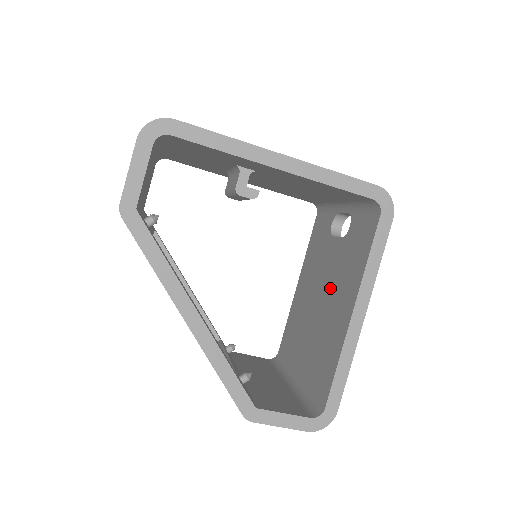
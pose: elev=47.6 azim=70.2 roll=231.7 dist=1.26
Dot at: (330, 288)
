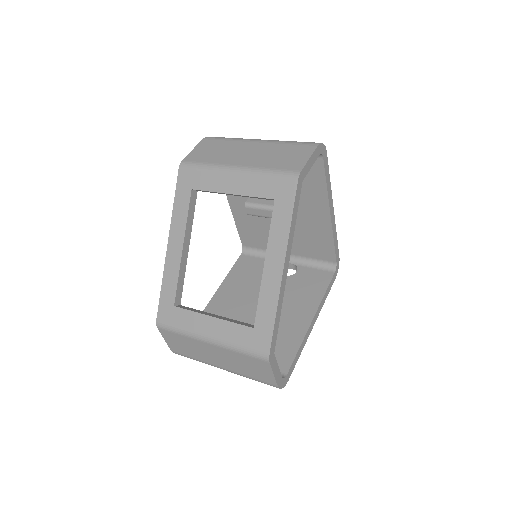
Dot at: occluded
